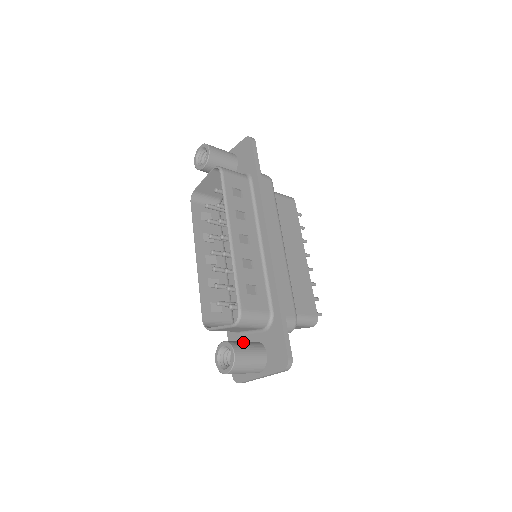
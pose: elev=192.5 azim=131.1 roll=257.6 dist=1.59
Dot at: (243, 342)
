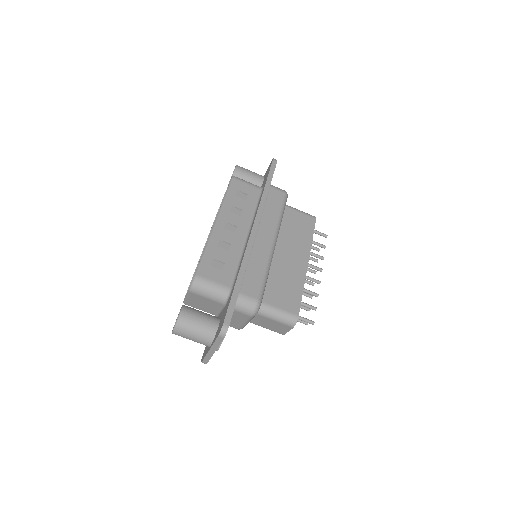
Dot at: occluded
